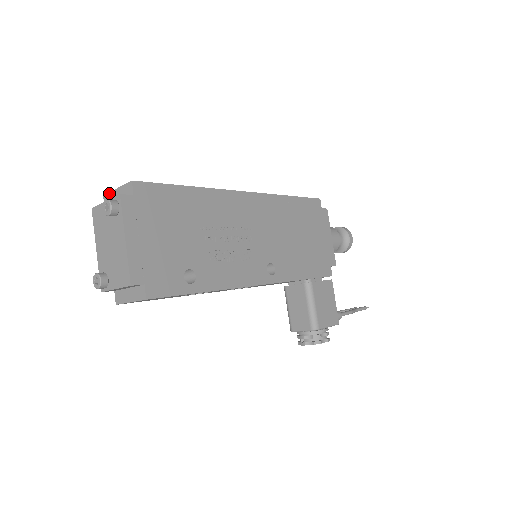
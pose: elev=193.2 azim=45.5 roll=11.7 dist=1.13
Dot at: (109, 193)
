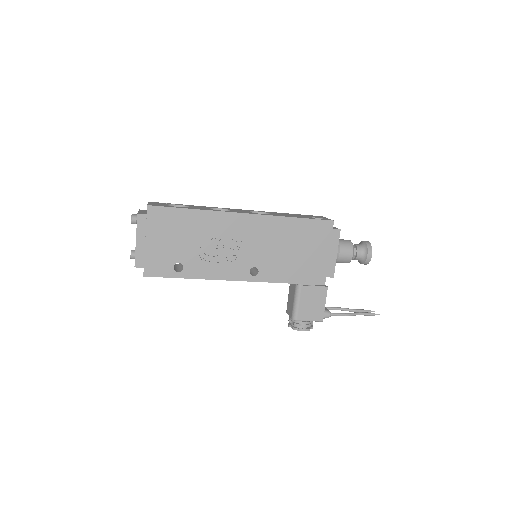
Dot at: occluded
